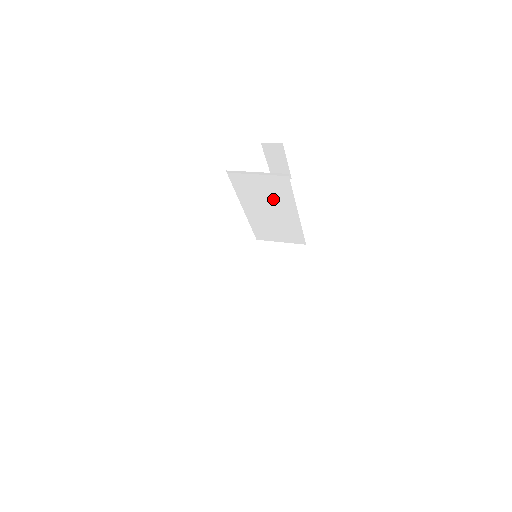
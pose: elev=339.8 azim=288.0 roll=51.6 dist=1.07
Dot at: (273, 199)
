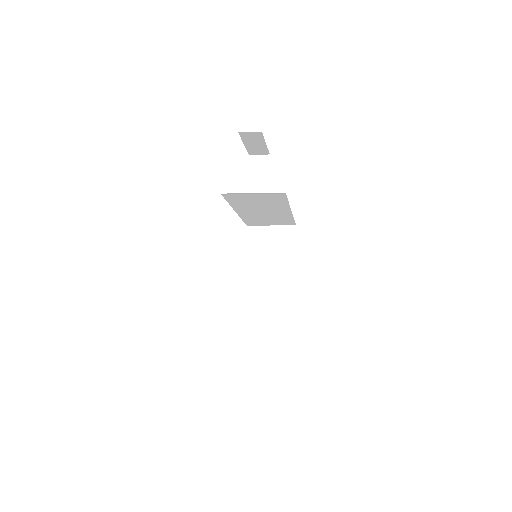
Dot at: (267, 205)
